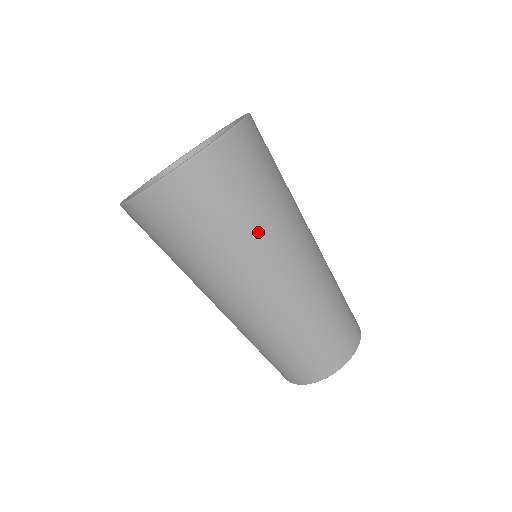
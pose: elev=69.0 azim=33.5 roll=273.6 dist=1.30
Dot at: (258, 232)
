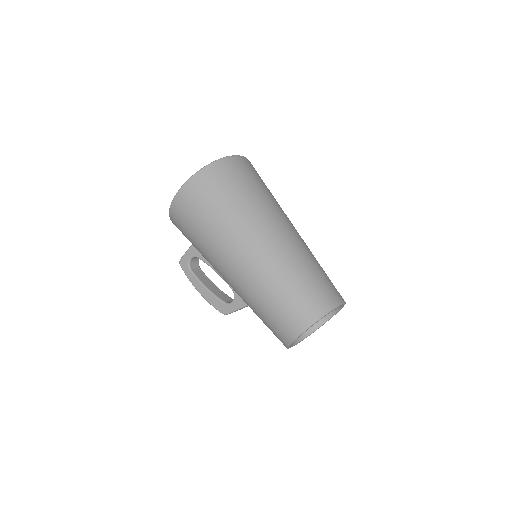
Dot at: occluded
